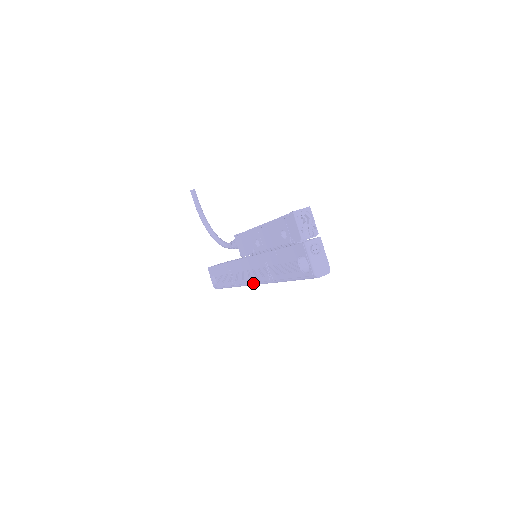
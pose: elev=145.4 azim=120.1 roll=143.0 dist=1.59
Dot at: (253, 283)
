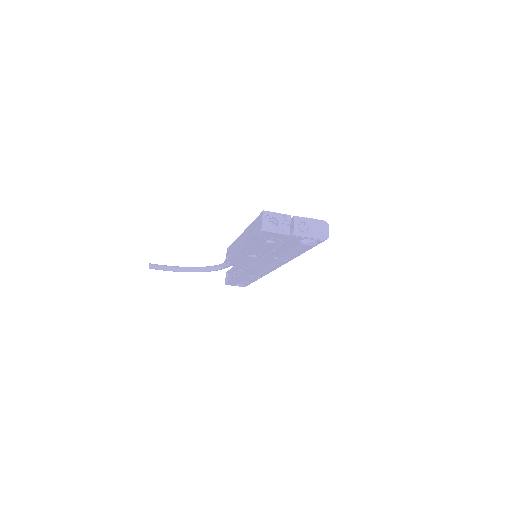
Dot at: occluded
